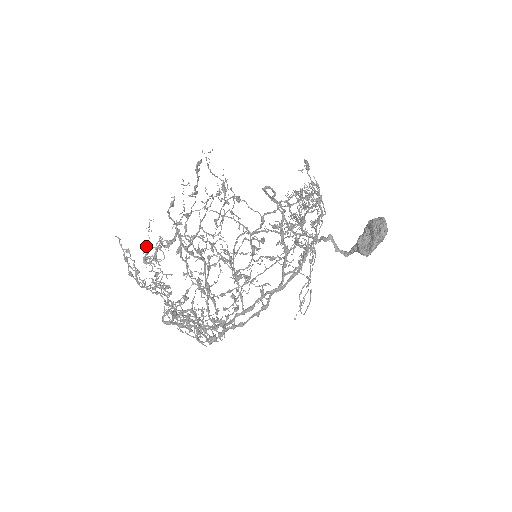
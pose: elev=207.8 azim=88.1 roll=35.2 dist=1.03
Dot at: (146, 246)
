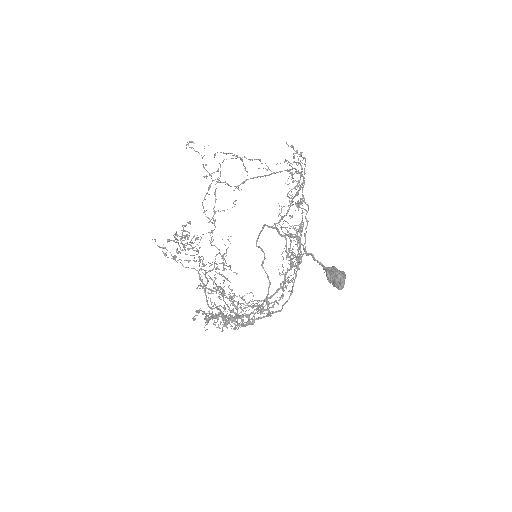
Dot at: (175, 234)
